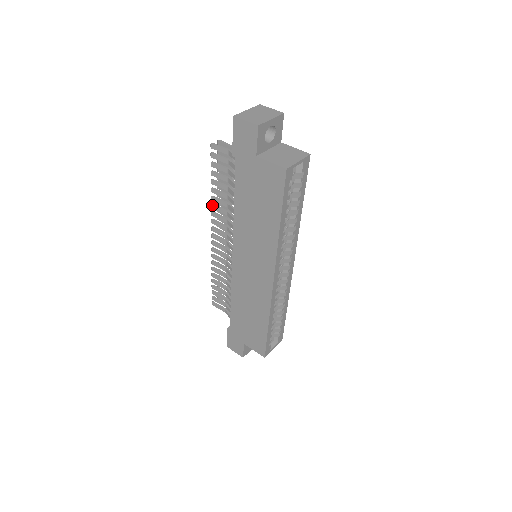
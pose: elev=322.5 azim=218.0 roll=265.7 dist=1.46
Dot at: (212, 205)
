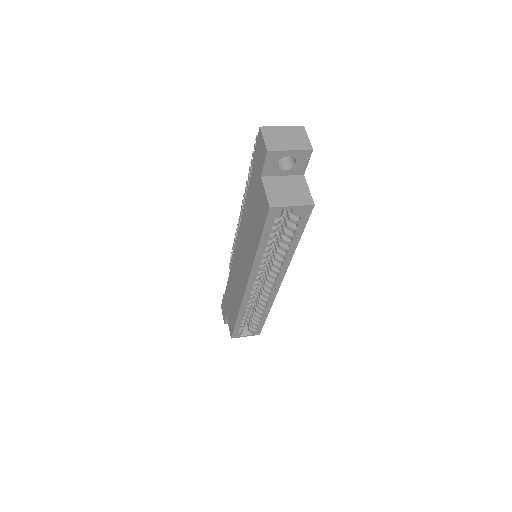
Dot at: (245, 188)
